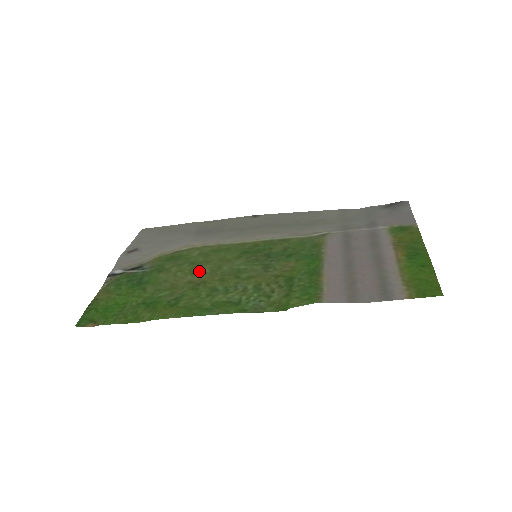
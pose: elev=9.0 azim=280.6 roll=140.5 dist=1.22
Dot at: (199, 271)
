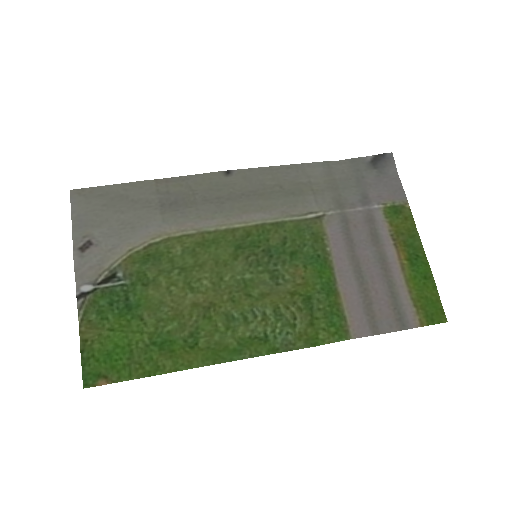
Dot at: (198, 285)
